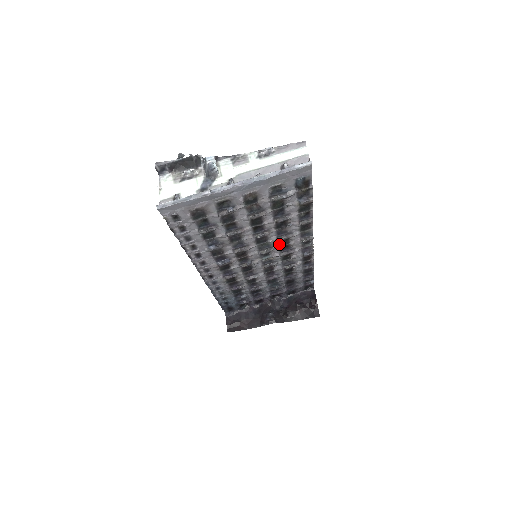
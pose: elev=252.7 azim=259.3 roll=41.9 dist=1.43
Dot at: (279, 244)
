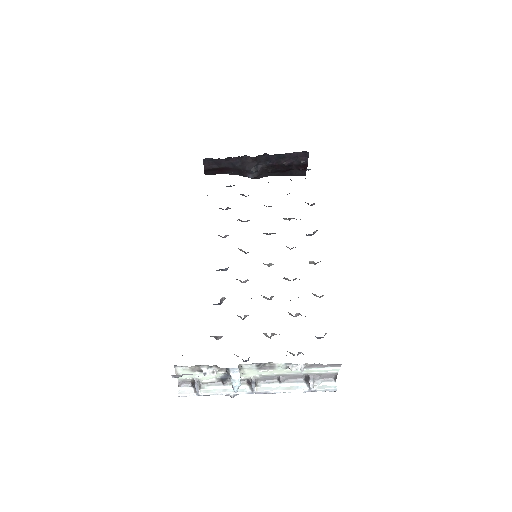
Dot at: occluded
